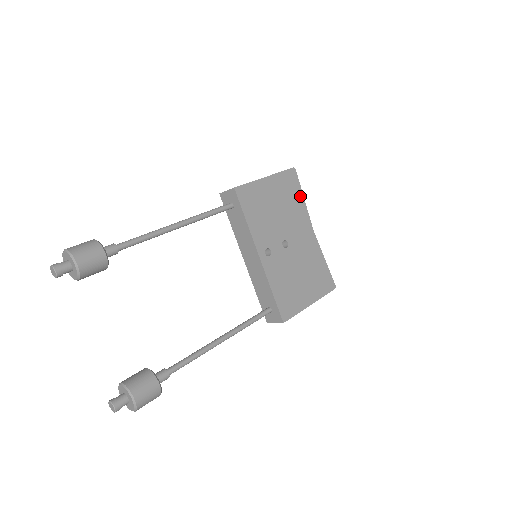
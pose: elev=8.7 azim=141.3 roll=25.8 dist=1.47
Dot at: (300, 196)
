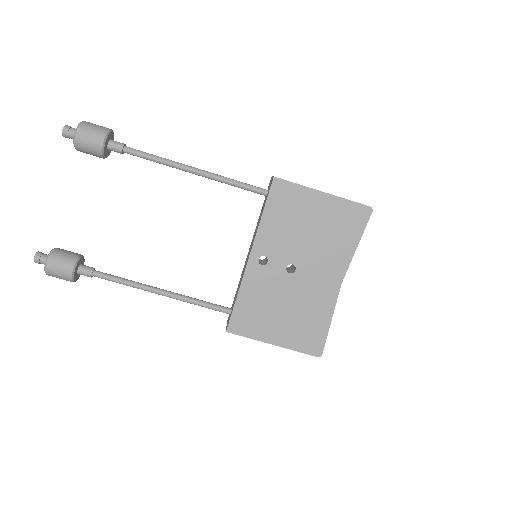
Dot at: (354, 240)
